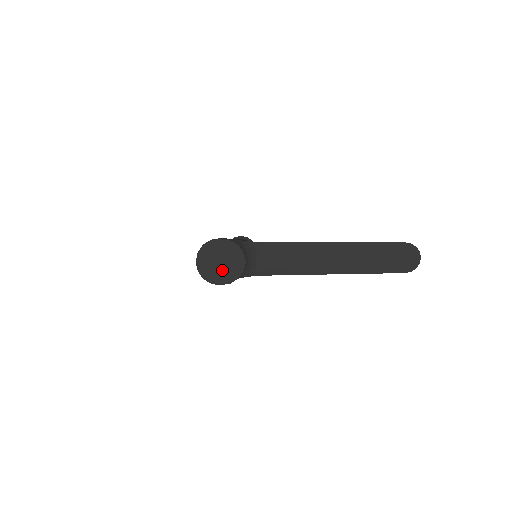
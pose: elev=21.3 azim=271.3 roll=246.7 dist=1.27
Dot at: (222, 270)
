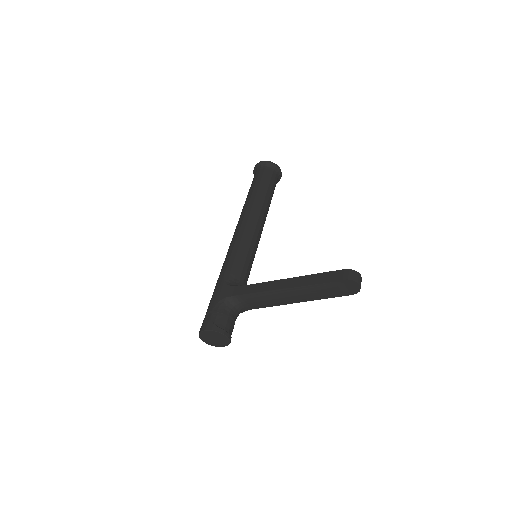
Dot at: (218, 342)
